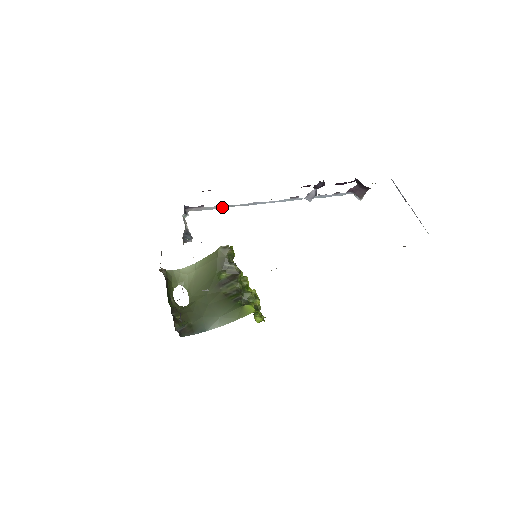
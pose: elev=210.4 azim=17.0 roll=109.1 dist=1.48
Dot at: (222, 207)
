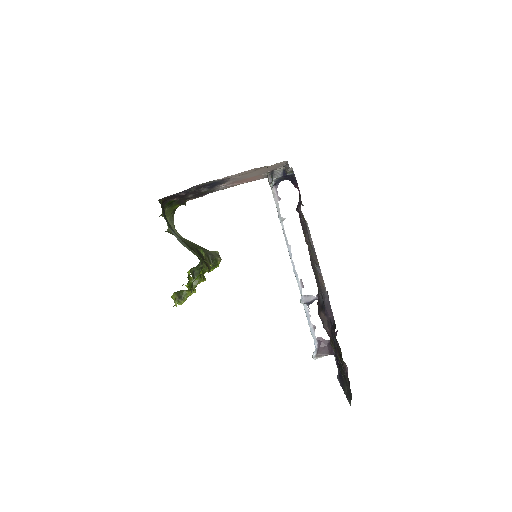
Dot at: (280, 218)
